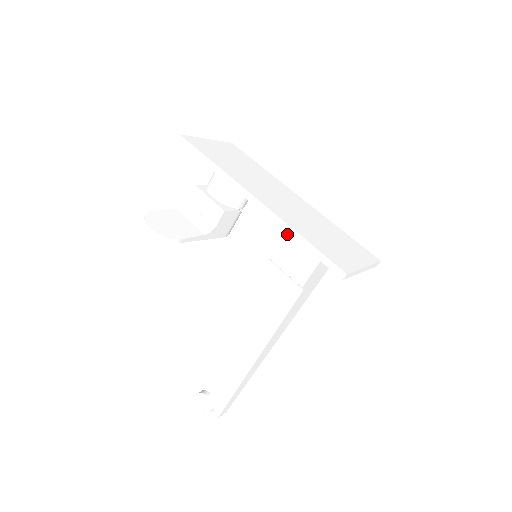
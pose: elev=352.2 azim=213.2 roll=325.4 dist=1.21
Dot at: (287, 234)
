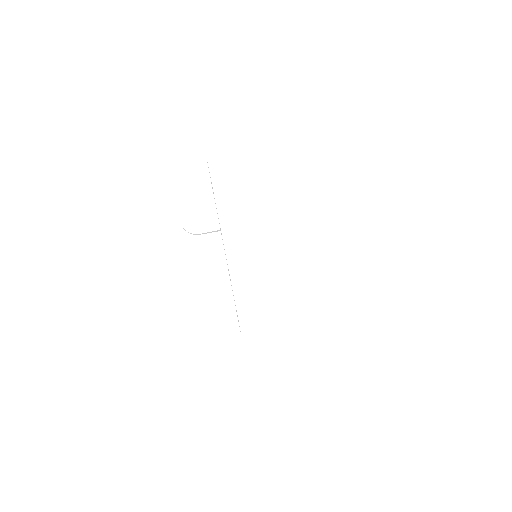
Dot at: occluded
